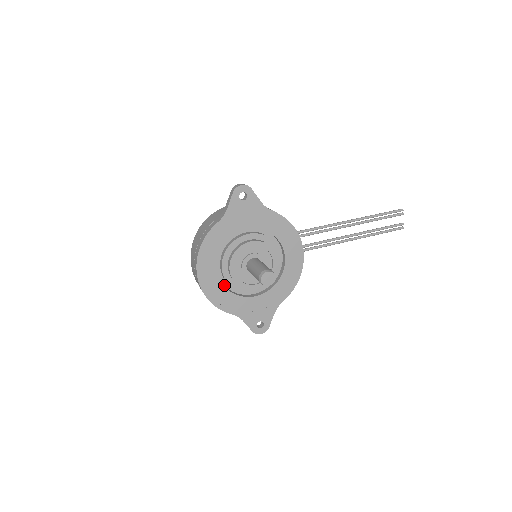
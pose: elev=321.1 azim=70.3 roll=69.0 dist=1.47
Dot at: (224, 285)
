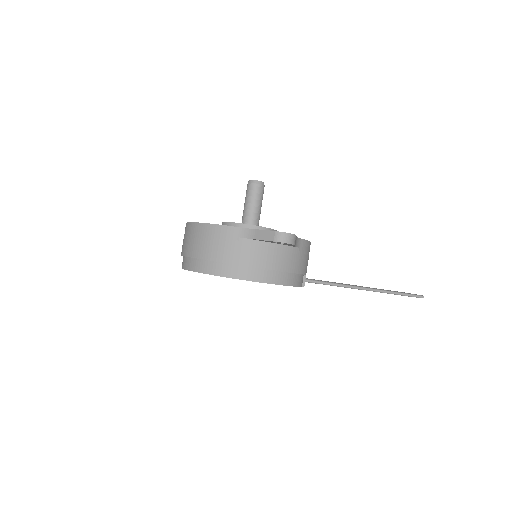
Dot at: occluded
